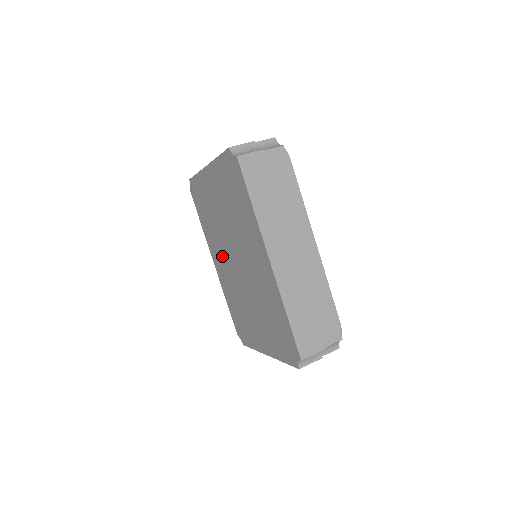
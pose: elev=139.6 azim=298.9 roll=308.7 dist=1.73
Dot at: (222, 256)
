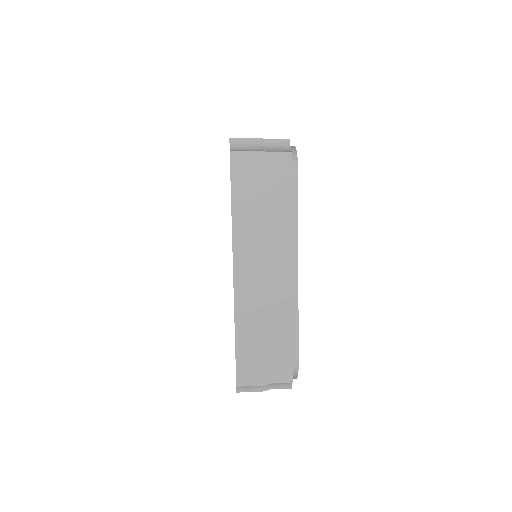
Dot at: occluded
